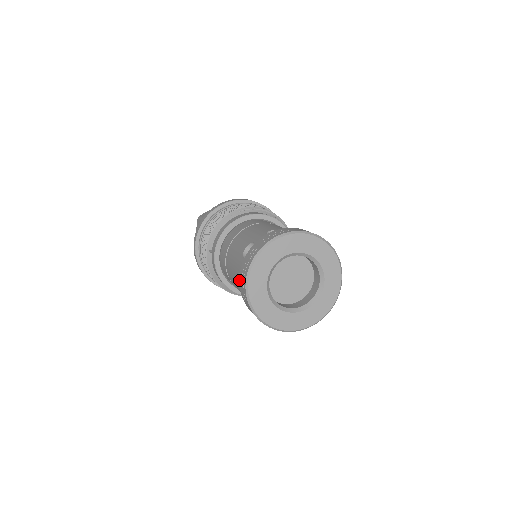
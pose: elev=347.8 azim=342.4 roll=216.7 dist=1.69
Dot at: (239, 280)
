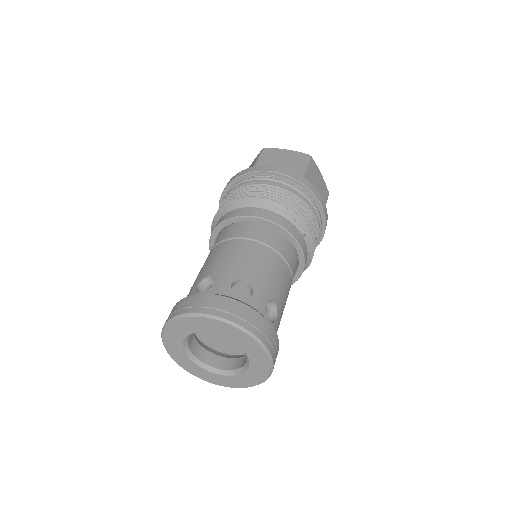
Dot at: (173, 307)
